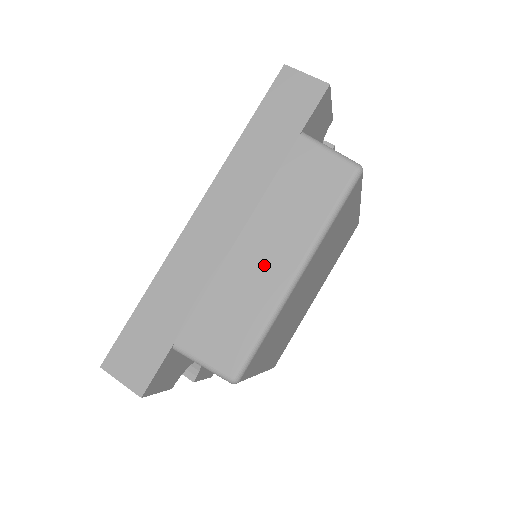
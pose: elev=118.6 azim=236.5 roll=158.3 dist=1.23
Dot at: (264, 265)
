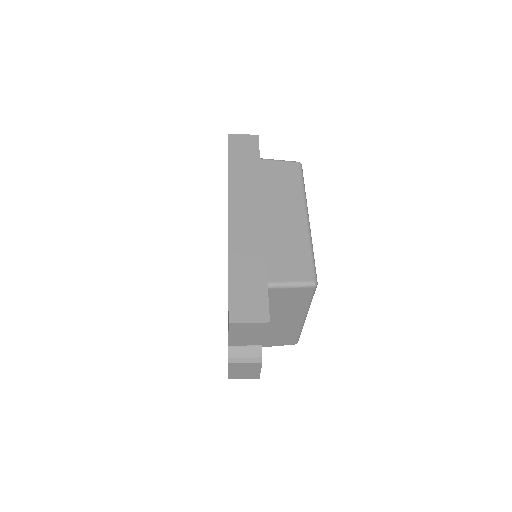
Dot at: (288, 221)
